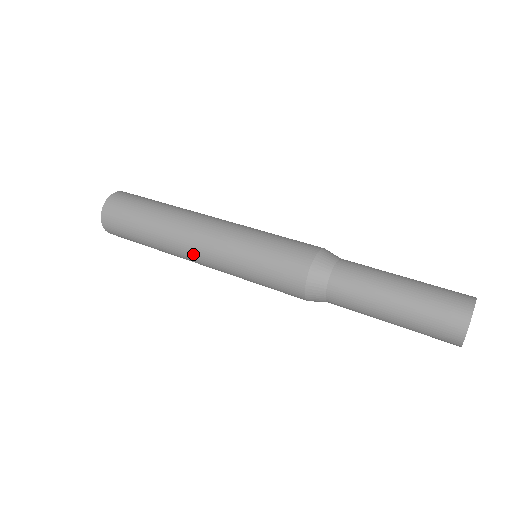
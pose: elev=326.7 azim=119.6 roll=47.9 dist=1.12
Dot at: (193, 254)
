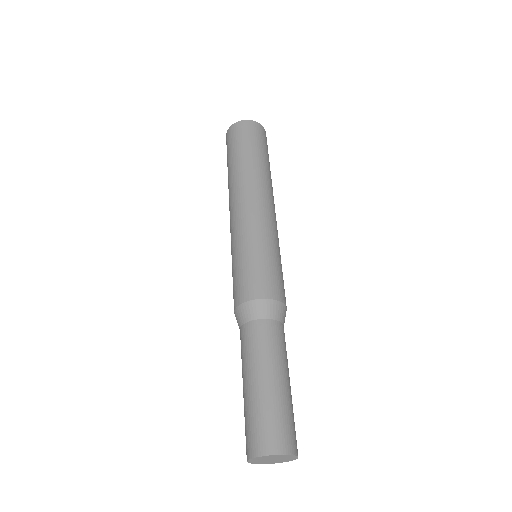
Dot at: occluded
